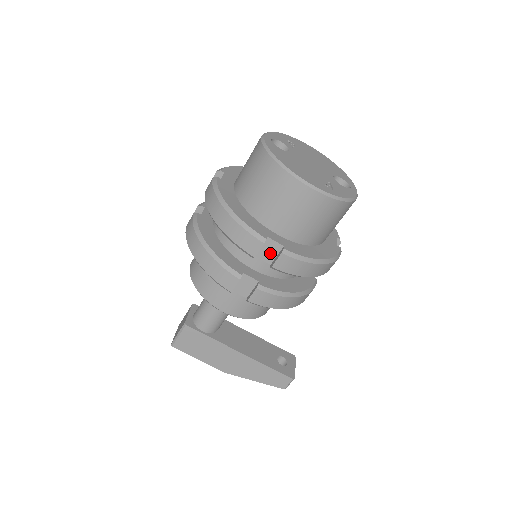
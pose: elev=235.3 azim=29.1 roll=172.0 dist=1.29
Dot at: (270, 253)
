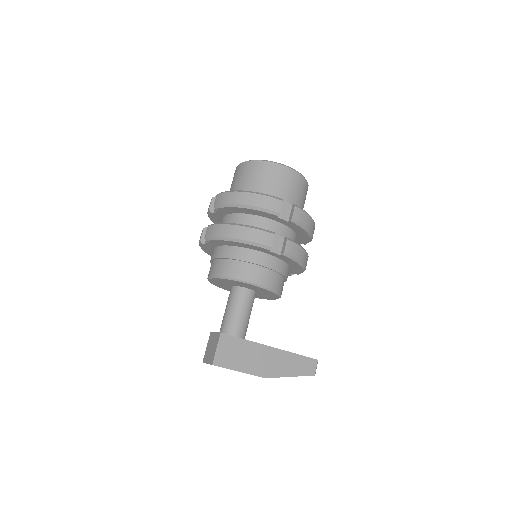
Dot at: (286, 212)
